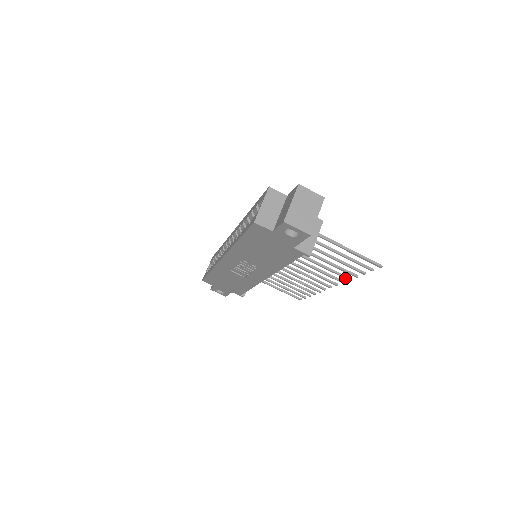
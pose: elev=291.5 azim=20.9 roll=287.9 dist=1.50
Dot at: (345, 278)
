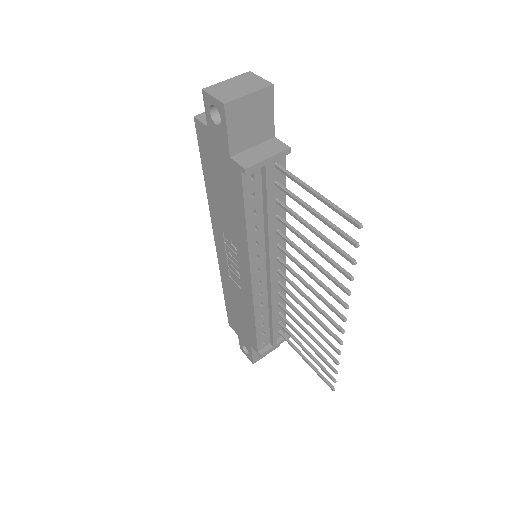
Dot at: (342, 289)
